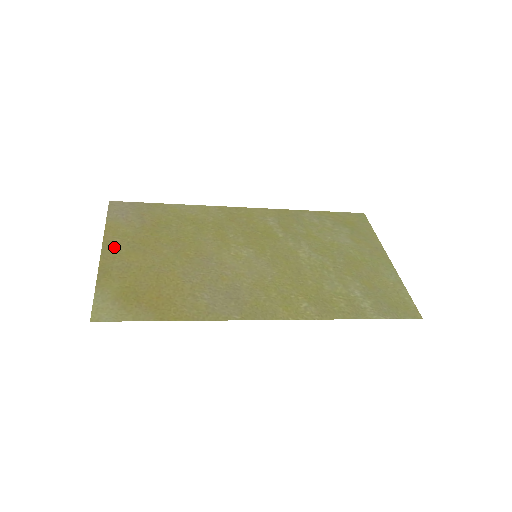
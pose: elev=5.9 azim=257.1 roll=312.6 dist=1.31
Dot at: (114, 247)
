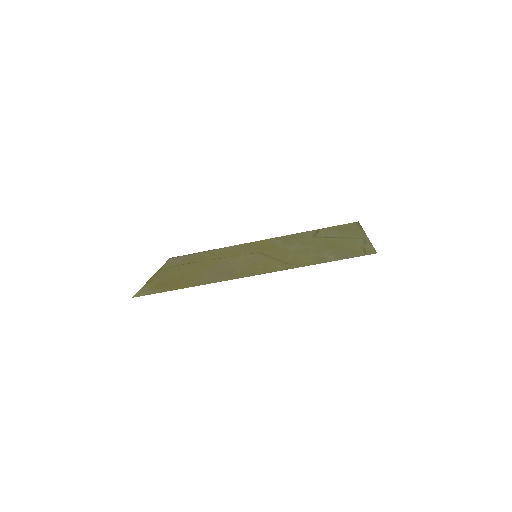
Dot at: (162, 272)
